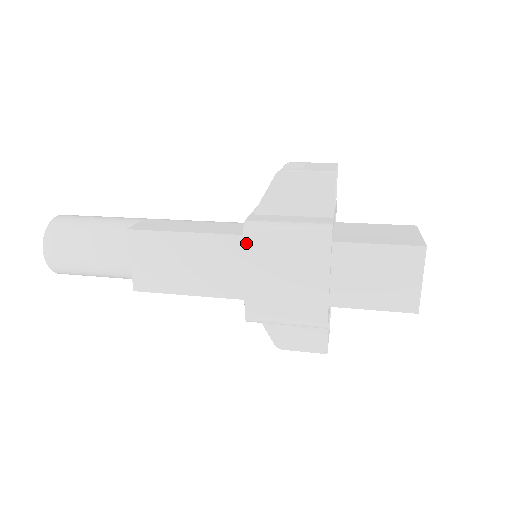
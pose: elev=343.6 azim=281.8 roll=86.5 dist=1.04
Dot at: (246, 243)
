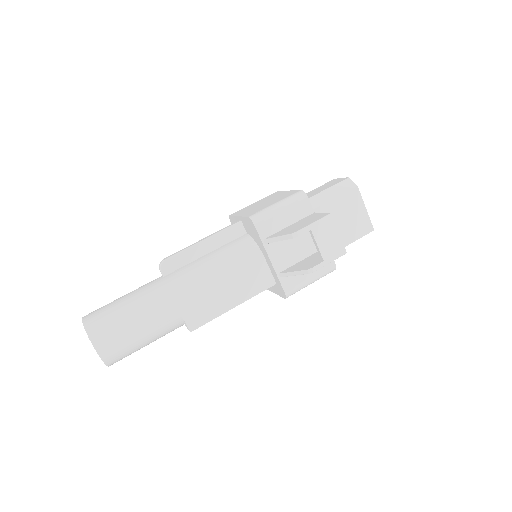
Dot at: occluded
